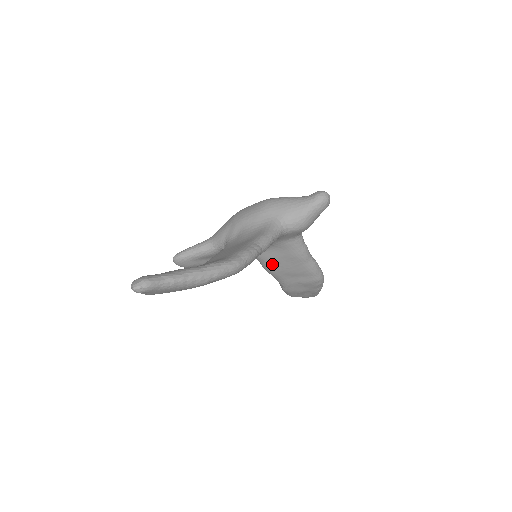
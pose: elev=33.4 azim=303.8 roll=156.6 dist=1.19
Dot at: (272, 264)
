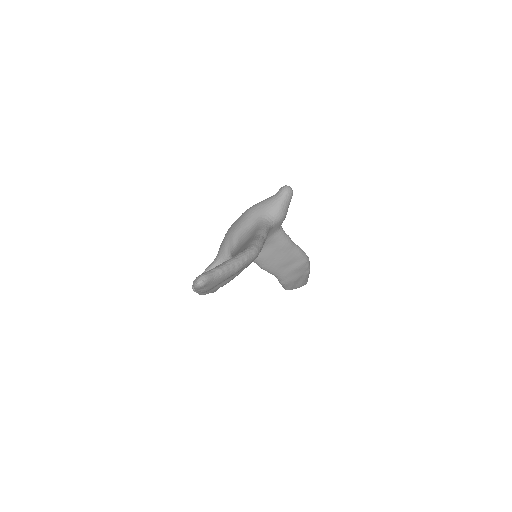
Dot at: (268, 261)
